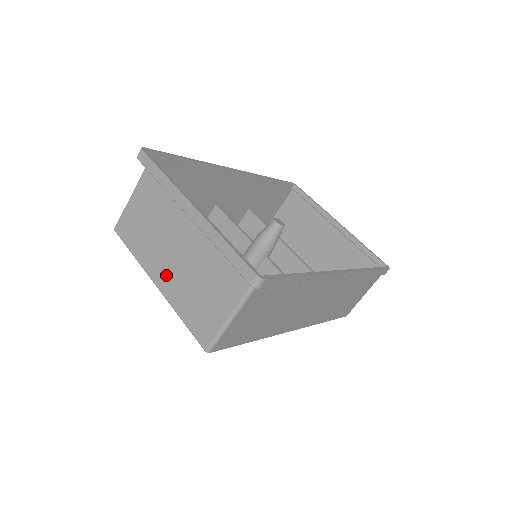
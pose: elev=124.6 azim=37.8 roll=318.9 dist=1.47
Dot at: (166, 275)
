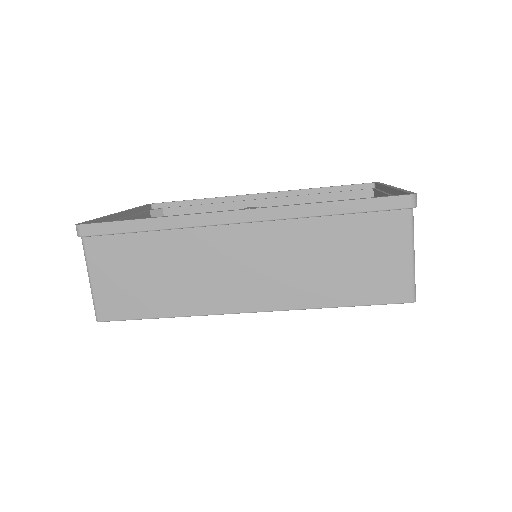
Dot at: occluded
